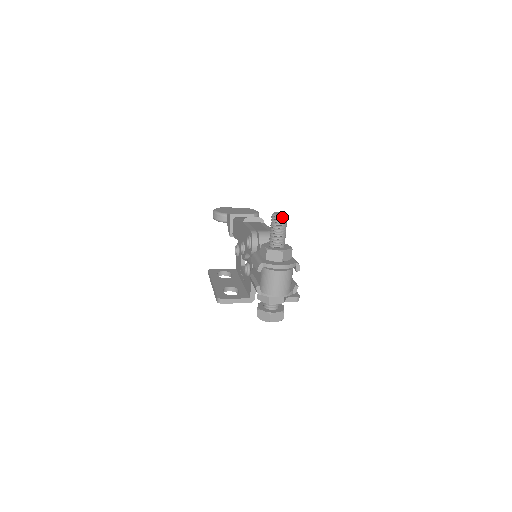
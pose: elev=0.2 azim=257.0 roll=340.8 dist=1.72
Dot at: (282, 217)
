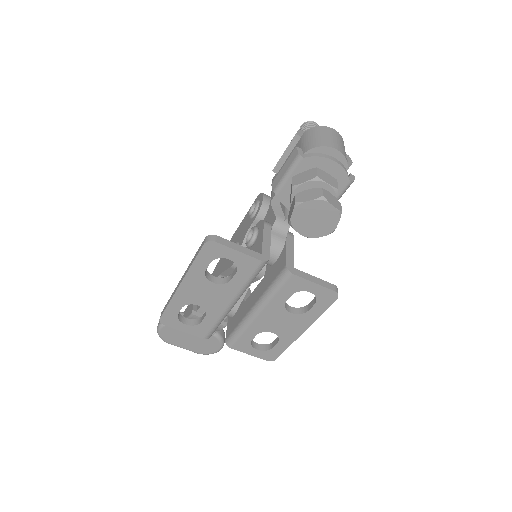
Dot at: (315, 124)
